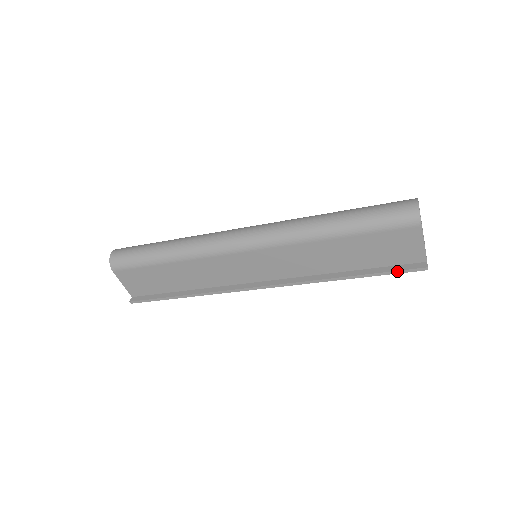
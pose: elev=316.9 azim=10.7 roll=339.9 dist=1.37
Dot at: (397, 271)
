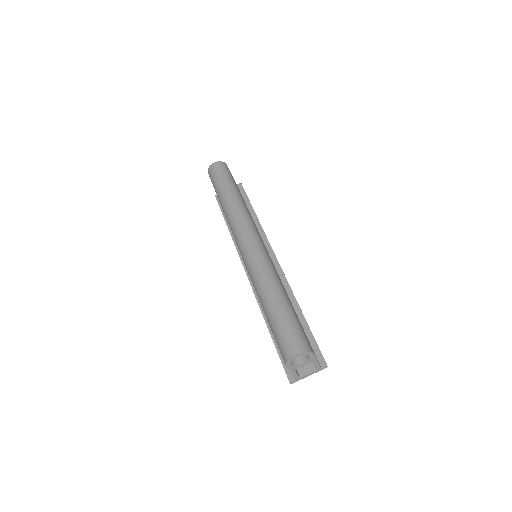
Dot at: (282, 362)
